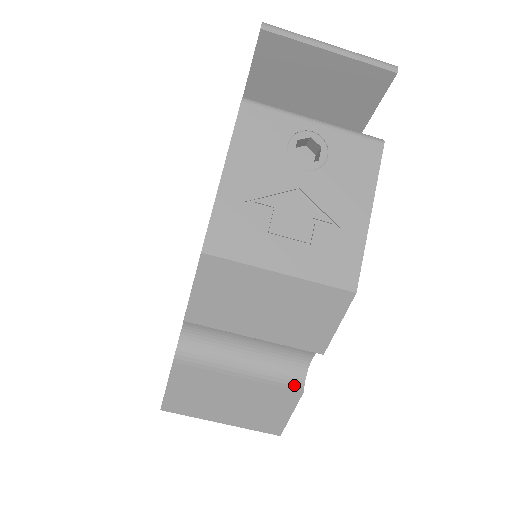
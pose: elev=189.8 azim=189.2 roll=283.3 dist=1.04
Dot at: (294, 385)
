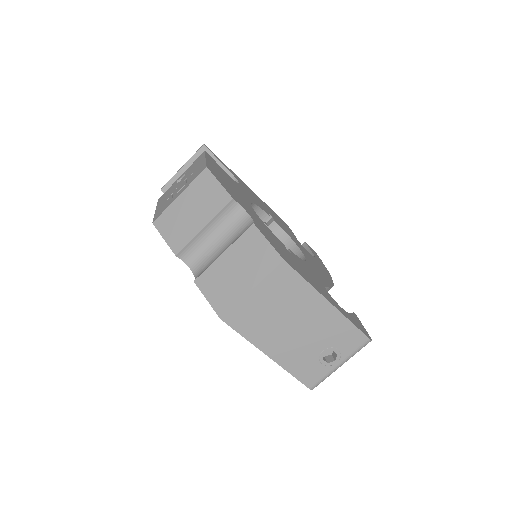
Dot at: (249, 228)
